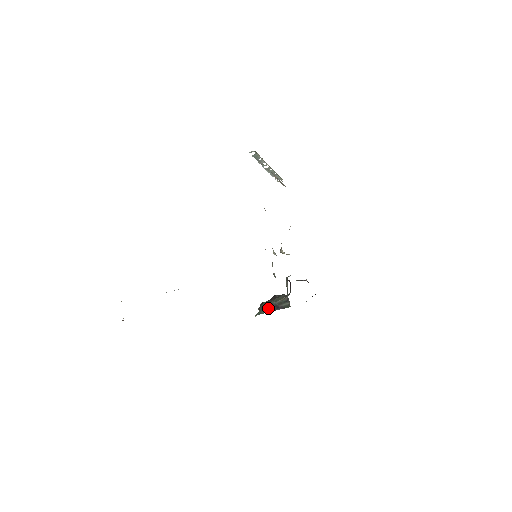
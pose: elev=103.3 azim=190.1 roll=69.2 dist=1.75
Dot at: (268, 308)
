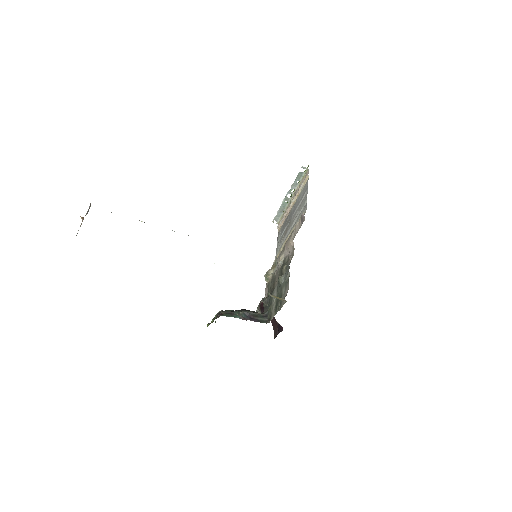
Dot at: (239, 314)
